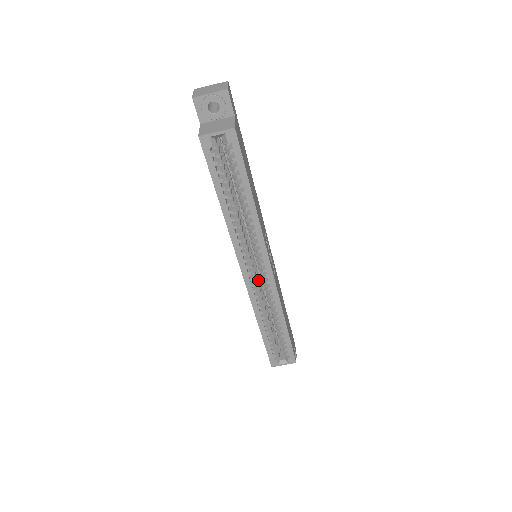
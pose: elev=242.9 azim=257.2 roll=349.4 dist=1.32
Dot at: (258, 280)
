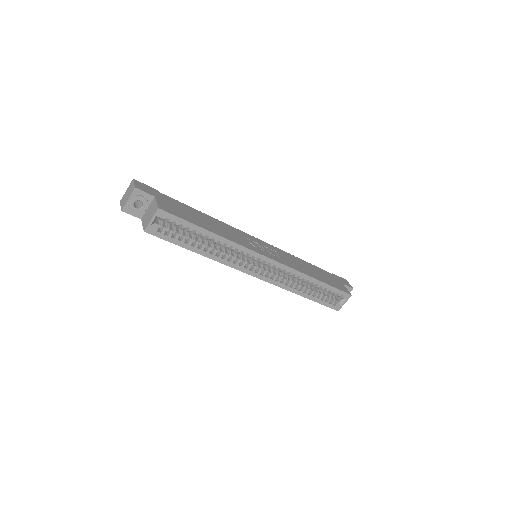
Dot at: (270, 270)
